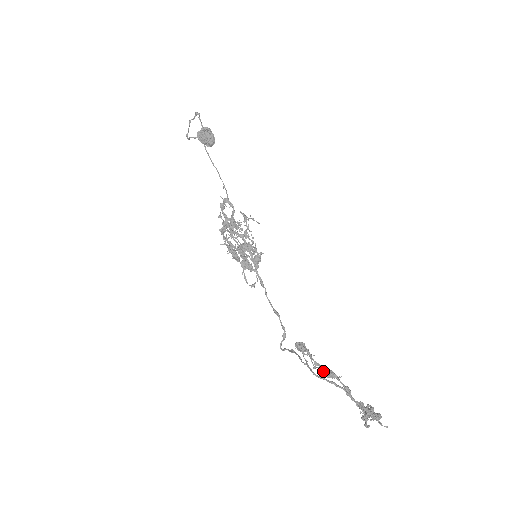
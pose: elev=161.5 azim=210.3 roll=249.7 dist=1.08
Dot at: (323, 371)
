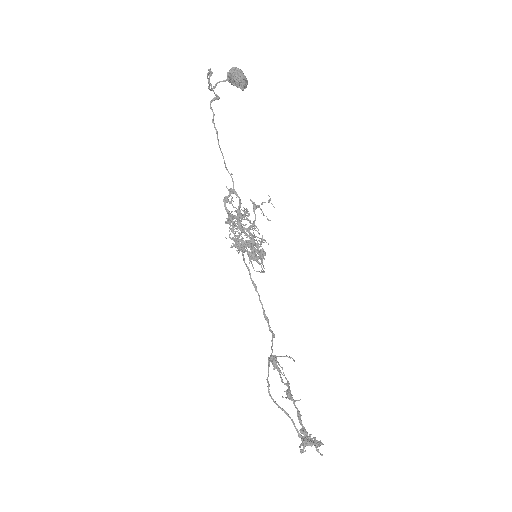
Dot at: (284, 391)
